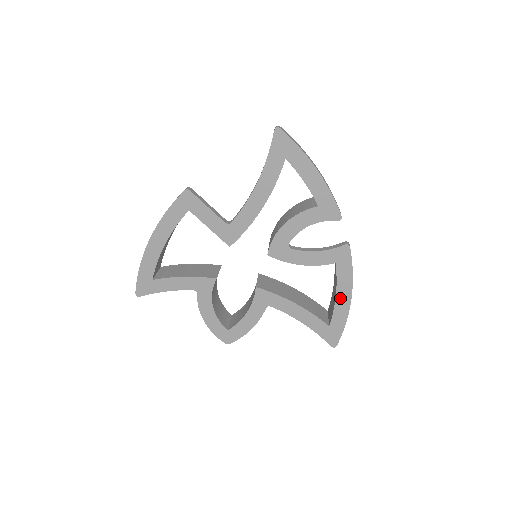
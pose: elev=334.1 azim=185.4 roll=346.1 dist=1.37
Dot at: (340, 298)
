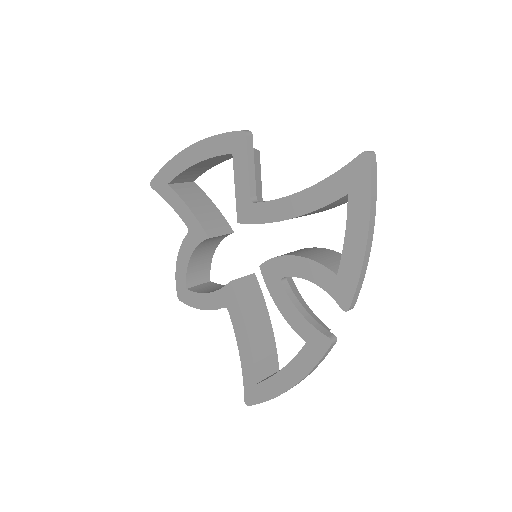
Dot at: (284, 375)
